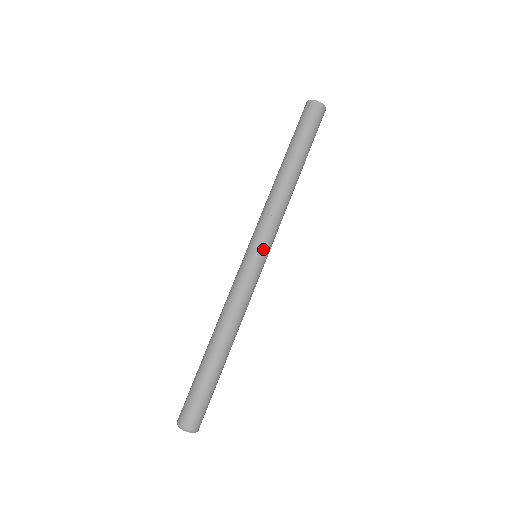
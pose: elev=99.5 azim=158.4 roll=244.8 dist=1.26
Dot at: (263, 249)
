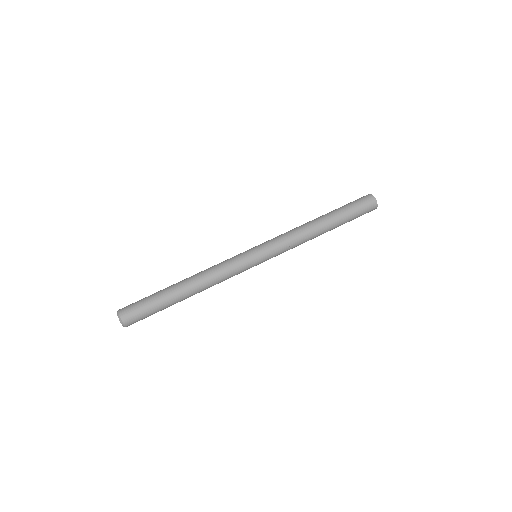
Dot at: (262, 250)
